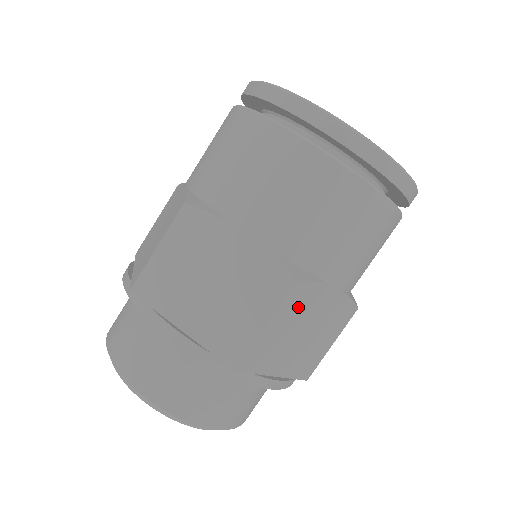
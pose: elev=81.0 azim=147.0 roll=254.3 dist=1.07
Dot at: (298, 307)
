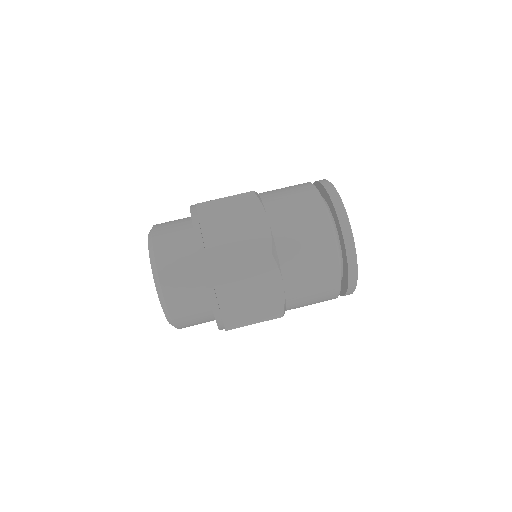
Dot at: (244, 206)
